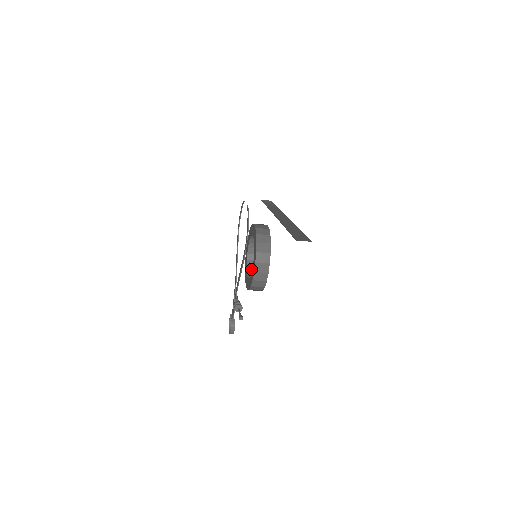
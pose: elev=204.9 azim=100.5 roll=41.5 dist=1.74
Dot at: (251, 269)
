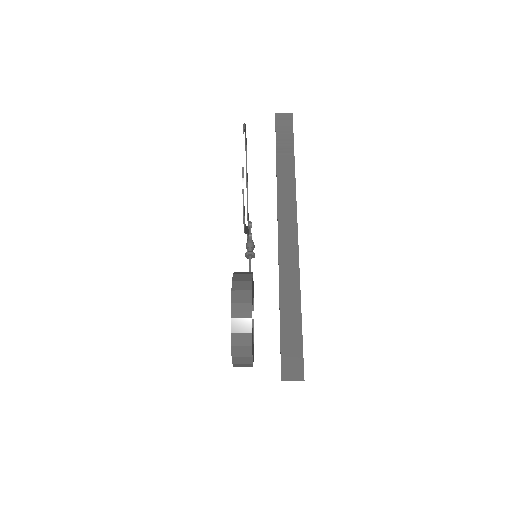
Dot at: occluded
